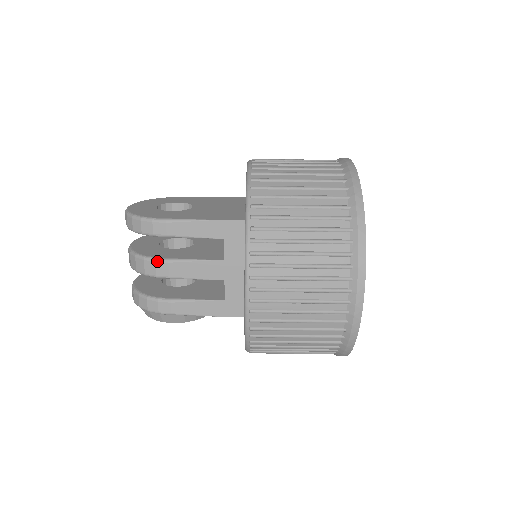
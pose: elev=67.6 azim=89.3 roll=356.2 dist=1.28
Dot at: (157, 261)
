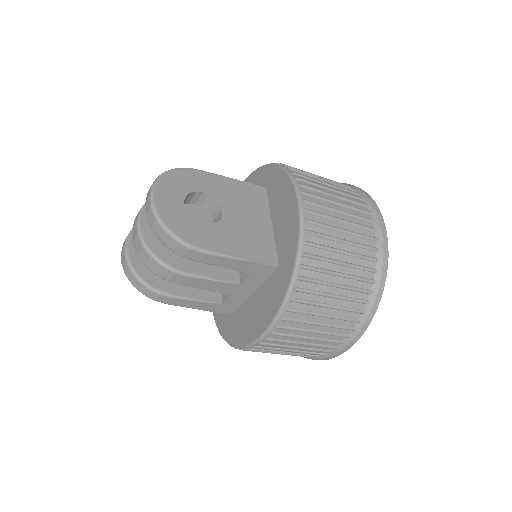
Dot at: (176, 273)
